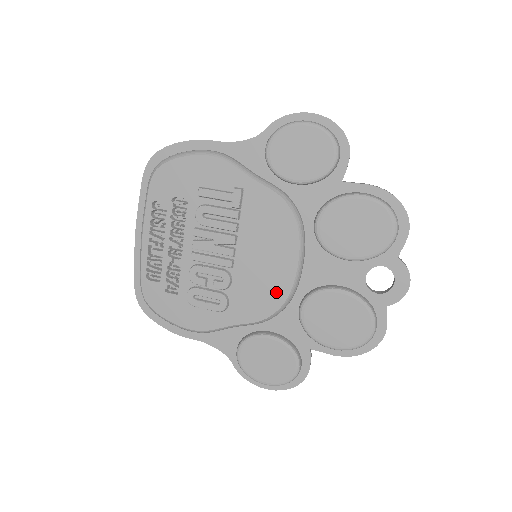
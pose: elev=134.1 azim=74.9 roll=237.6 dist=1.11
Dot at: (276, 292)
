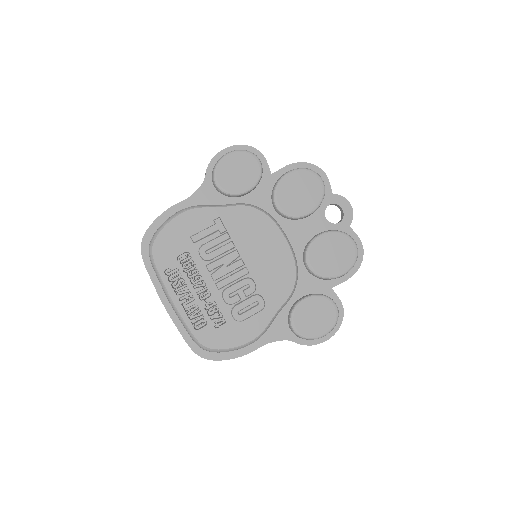
Dot at: (286, 267)
